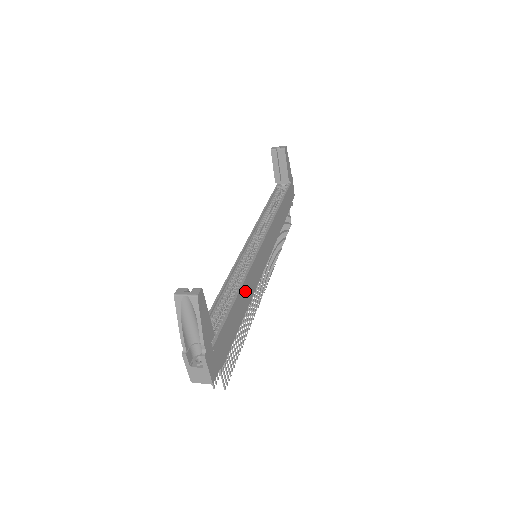
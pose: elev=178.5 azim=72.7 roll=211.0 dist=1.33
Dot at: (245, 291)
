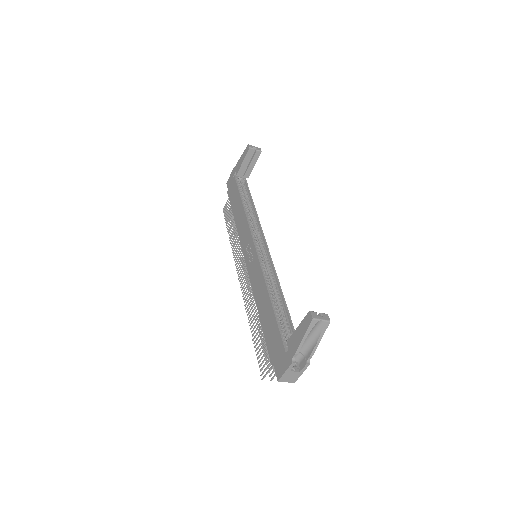
Dot at: occluded
